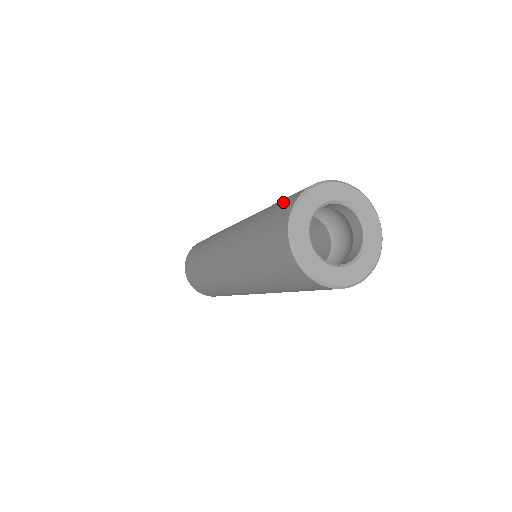
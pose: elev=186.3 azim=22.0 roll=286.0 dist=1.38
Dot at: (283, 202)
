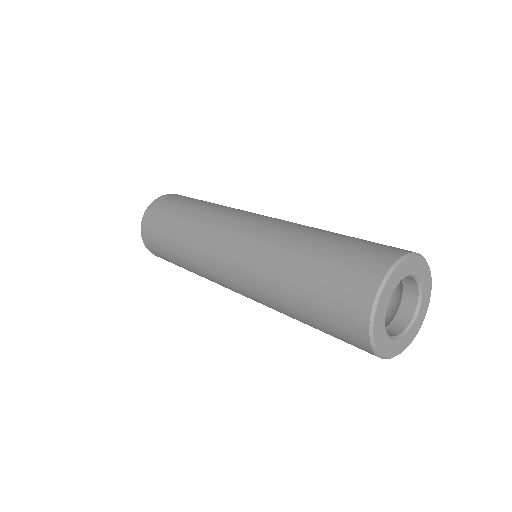
Dot at: (373, 244)
